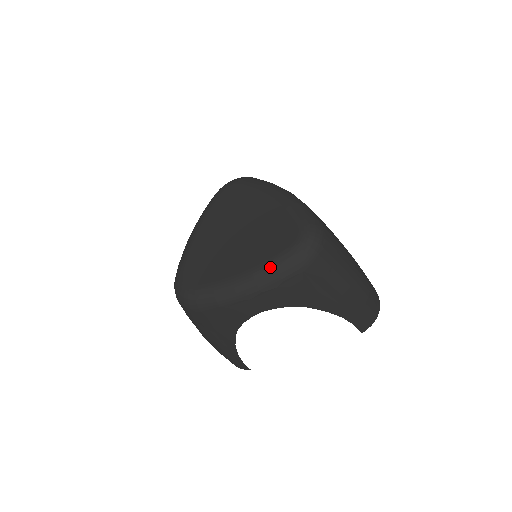
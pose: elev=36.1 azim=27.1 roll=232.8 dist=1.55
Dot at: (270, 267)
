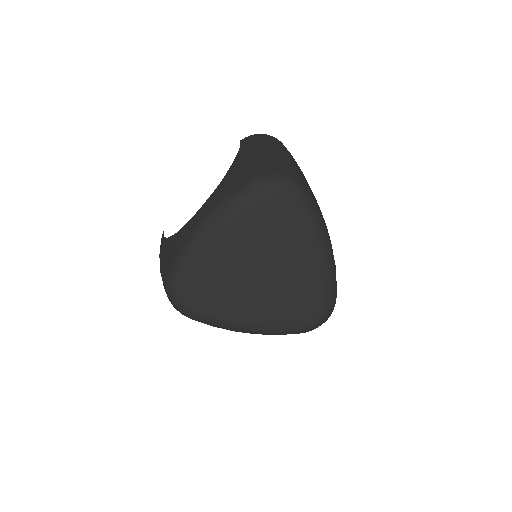
Dot at: (278, 331)
